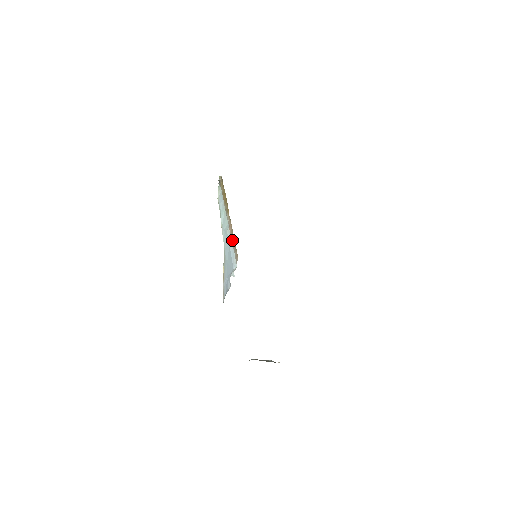
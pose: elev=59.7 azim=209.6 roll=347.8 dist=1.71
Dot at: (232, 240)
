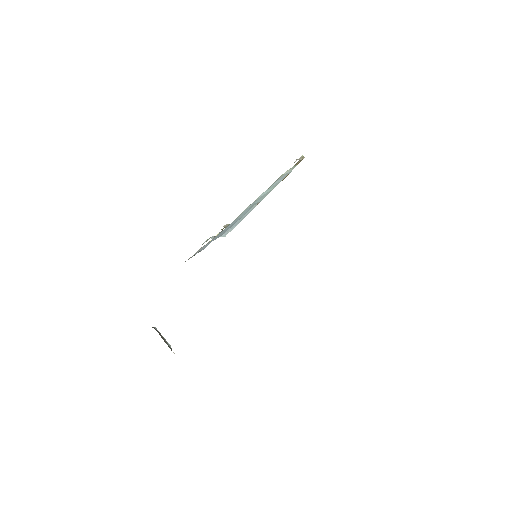
Dot at: occluded
